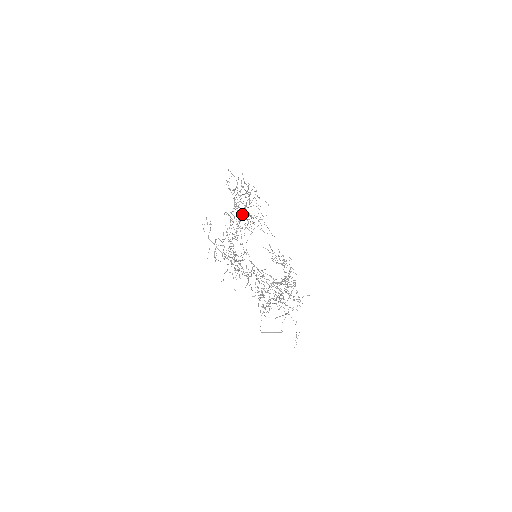
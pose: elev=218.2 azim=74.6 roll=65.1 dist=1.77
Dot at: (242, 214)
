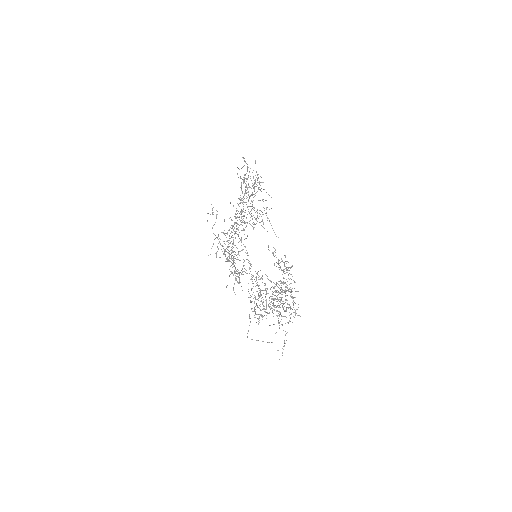
Dot at: occluded
